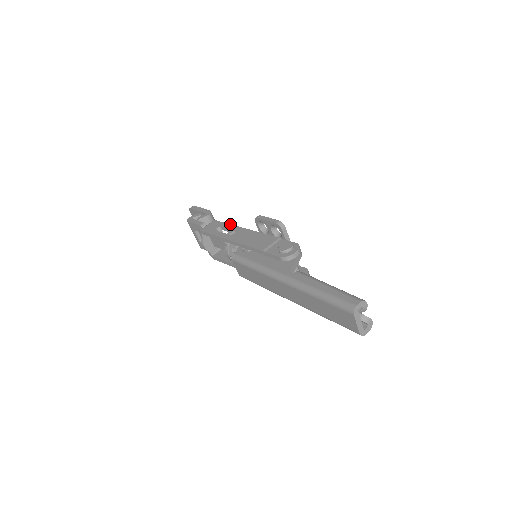
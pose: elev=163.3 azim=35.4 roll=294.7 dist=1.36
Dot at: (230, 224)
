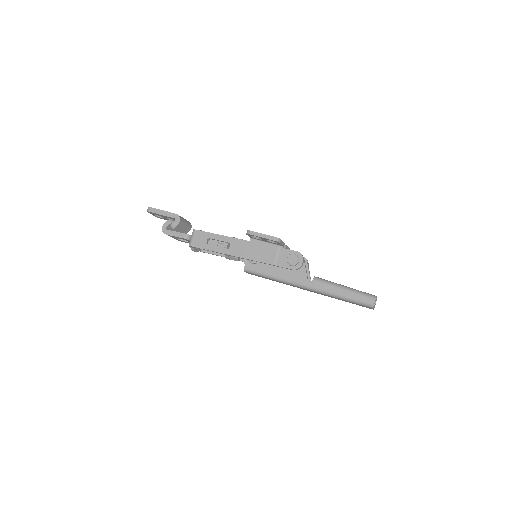
Dot at: (217, 234)
